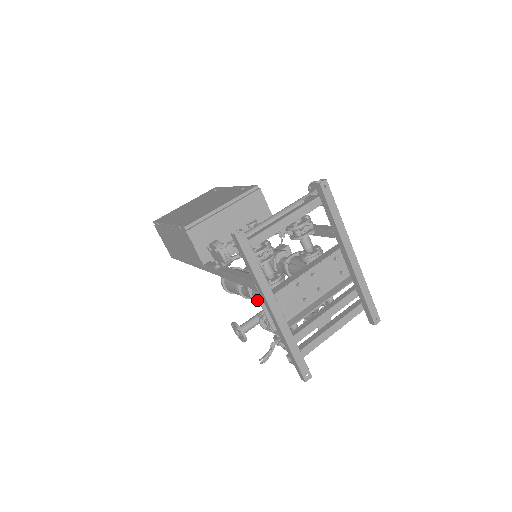
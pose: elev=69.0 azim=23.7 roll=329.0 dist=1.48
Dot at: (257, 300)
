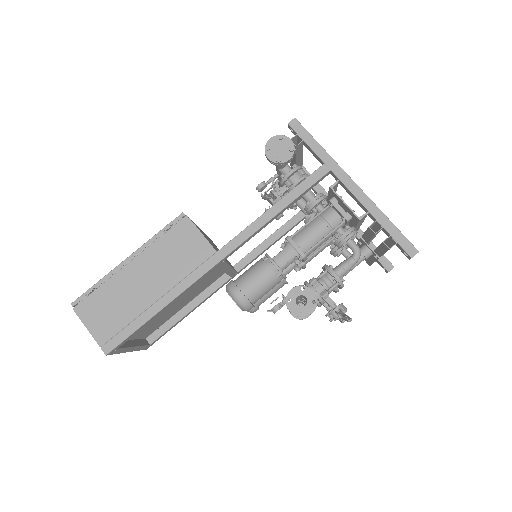
Dot at: (305, 245)
